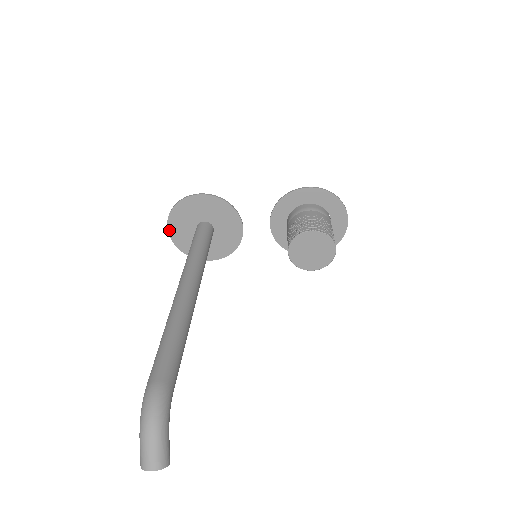
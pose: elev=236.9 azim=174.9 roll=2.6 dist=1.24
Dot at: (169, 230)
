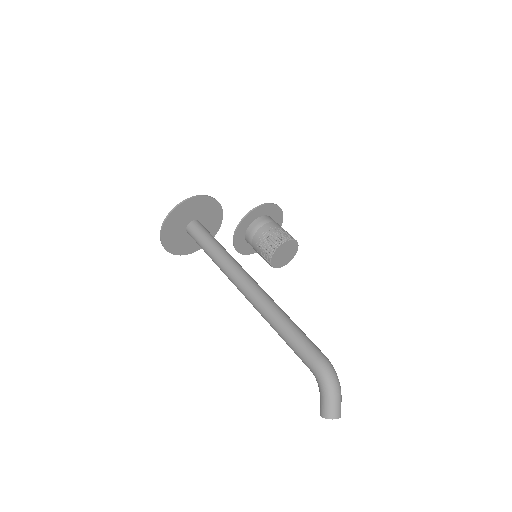
Dot at: (164, 224)
